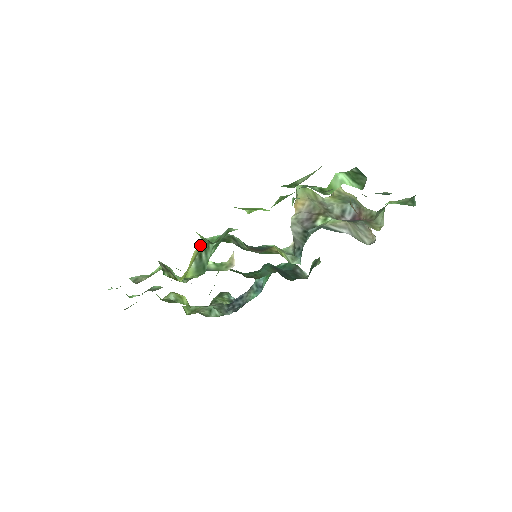
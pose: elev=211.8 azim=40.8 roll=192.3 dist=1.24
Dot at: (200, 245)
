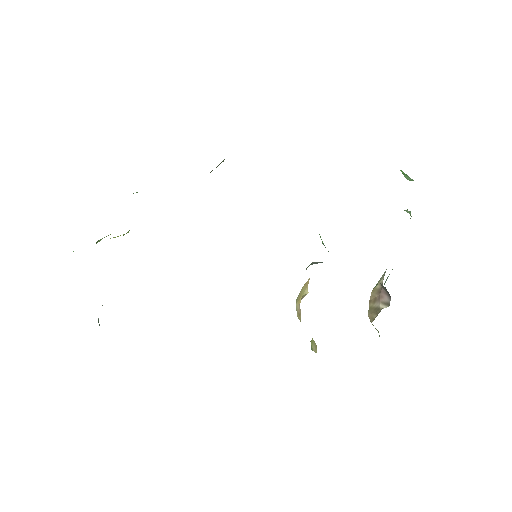
Dot at: occluded
